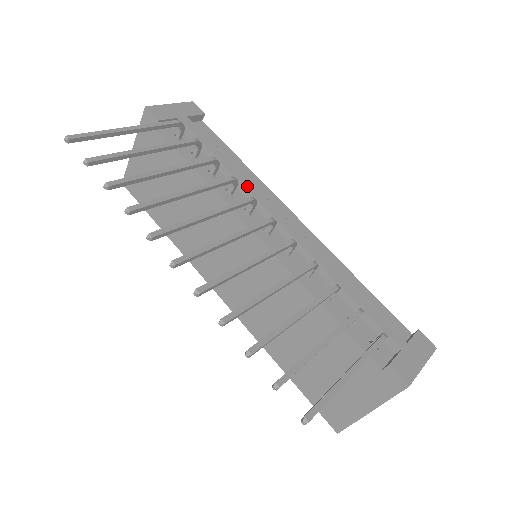
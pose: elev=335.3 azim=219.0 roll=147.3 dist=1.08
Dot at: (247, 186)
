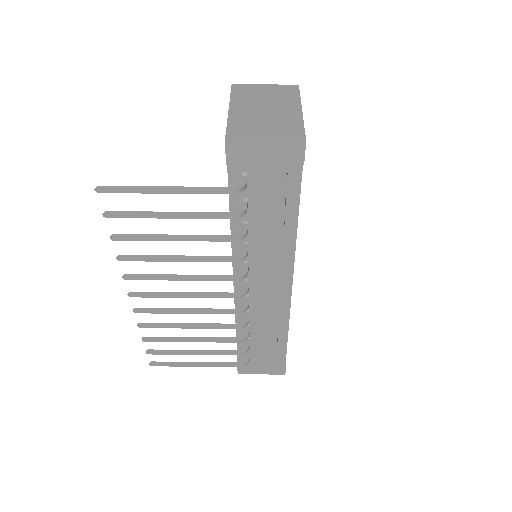
Dot at: (260, 255)
